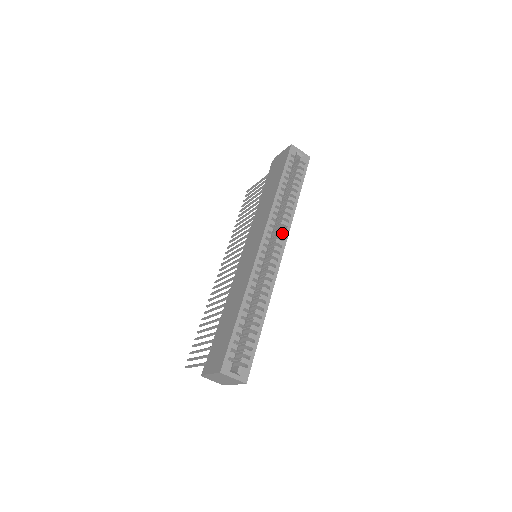
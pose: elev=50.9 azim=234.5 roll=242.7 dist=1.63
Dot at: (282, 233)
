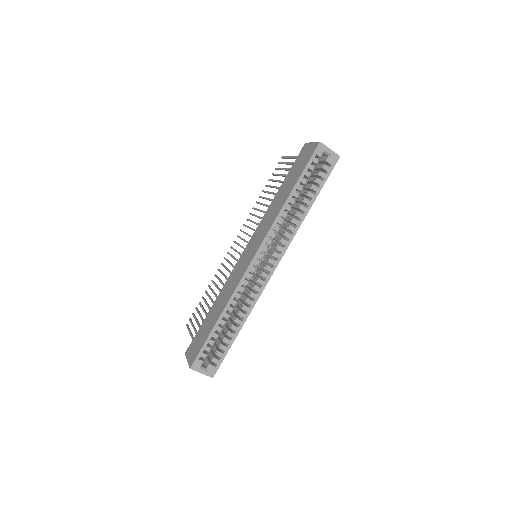
Dot at: (283, 243)
